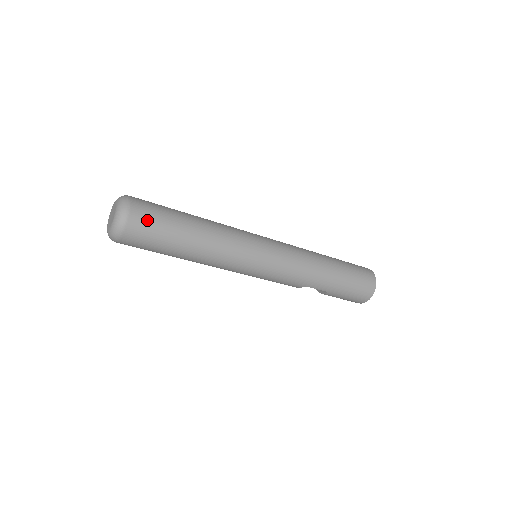
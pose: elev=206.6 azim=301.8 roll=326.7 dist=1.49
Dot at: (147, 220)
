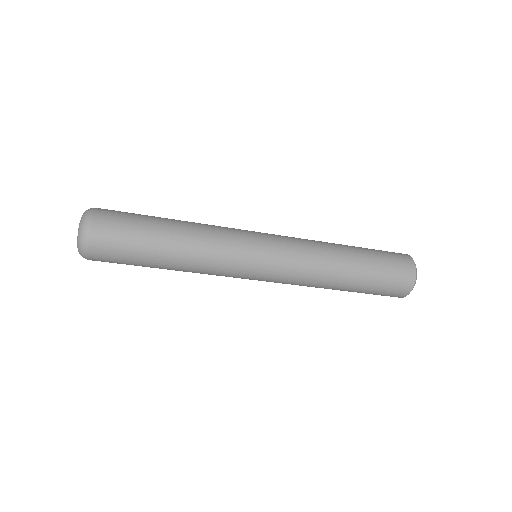
Dot at: (109, 256)
